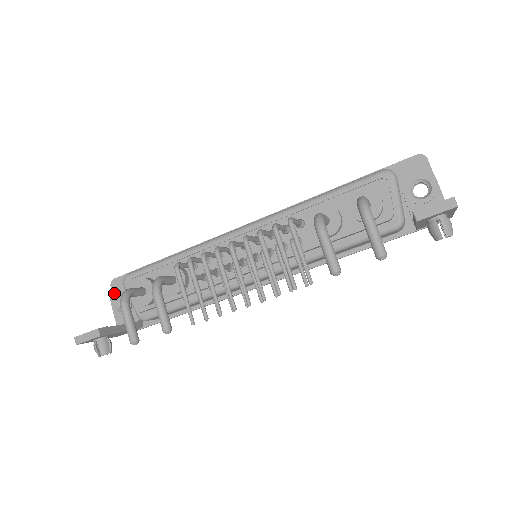
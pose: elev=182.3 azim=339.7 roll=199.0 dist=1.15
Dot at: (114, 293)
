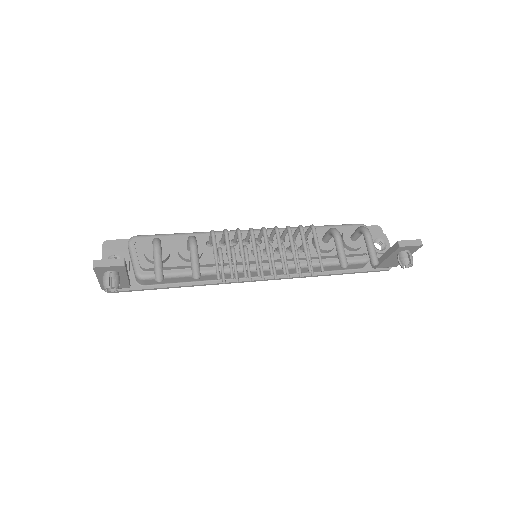
Dot at: (109, 250)
